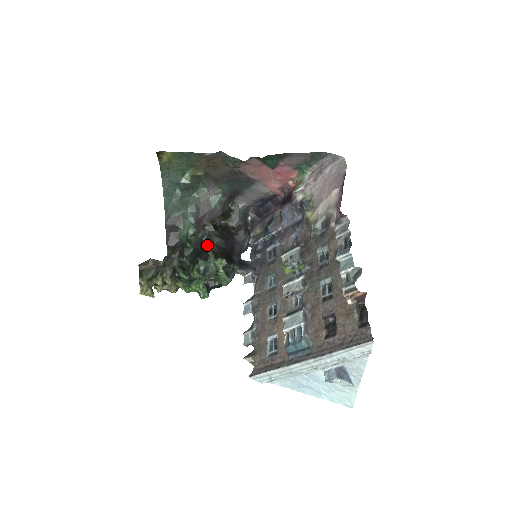
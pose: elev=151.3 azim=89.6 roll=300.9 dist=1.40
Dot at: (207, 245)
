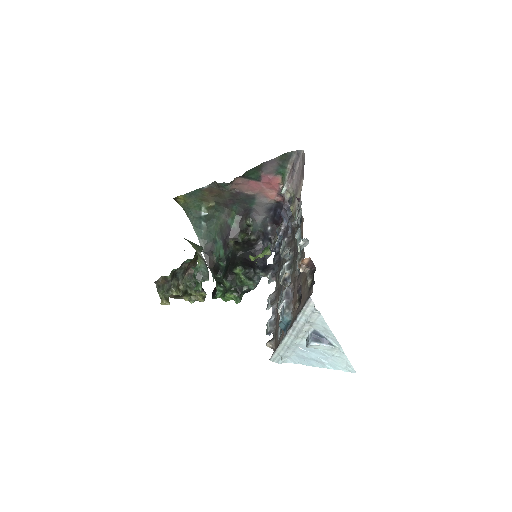
Dot at: (232, 259)
